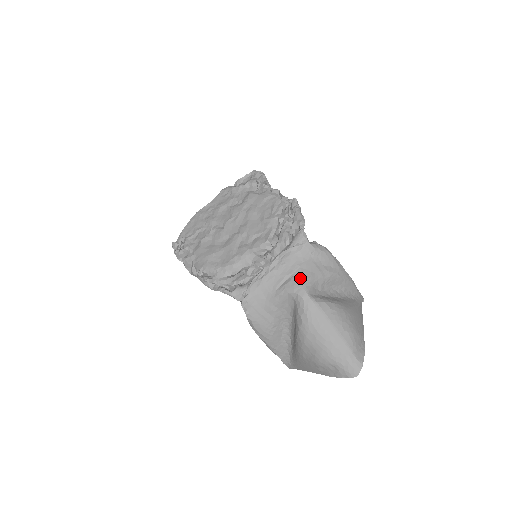
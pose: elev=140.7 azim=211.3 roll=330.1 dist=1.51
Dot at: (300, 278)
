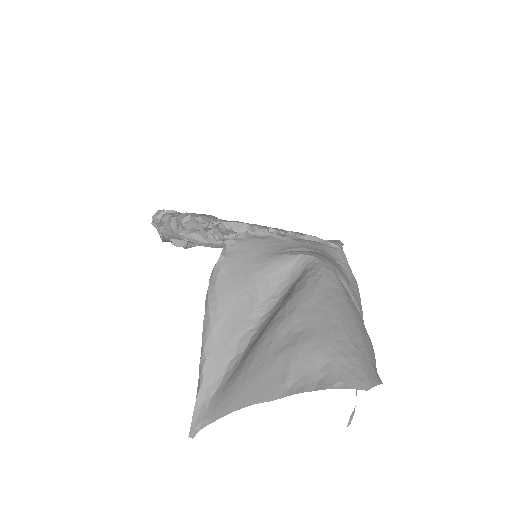
Dot at: occluded
